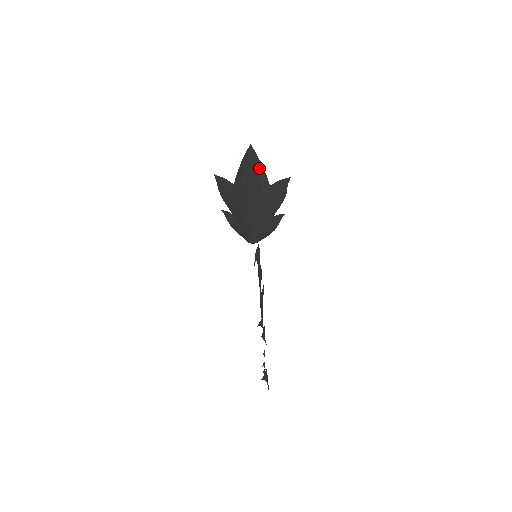
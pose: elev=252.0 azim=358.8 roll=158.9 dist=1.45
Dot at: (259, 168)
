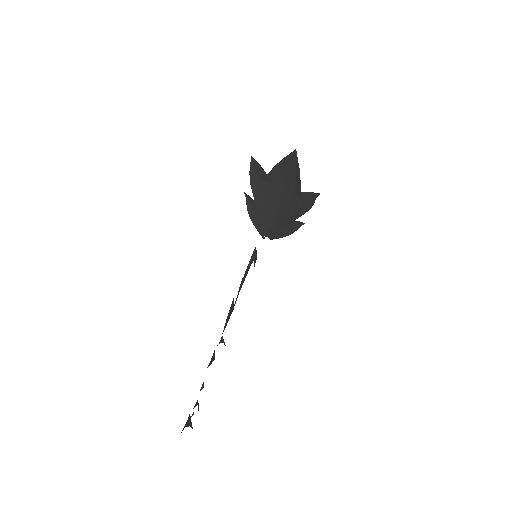
Dot at: (297, 172)
